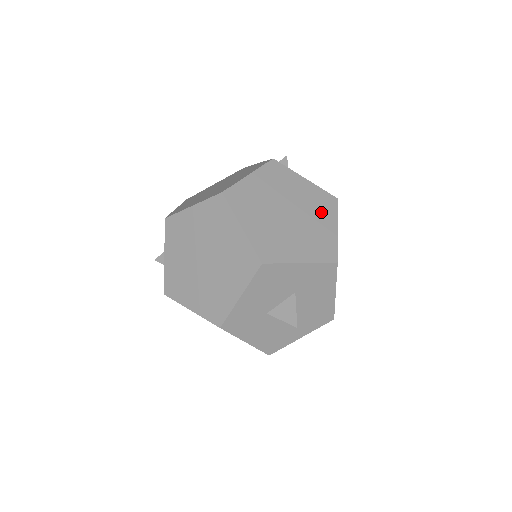
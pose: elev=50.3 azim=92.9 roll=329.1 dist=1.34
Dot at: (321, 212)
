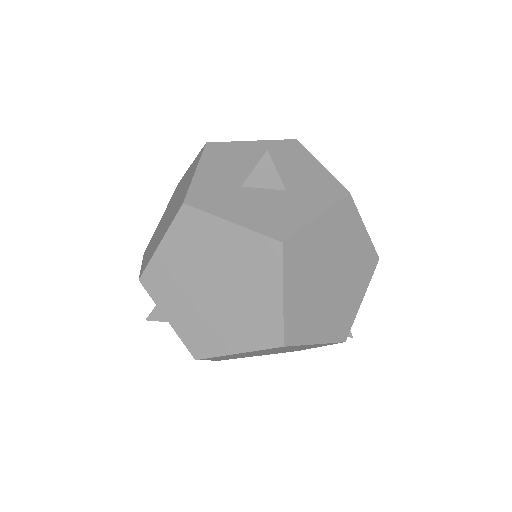
Dot at: occluded
